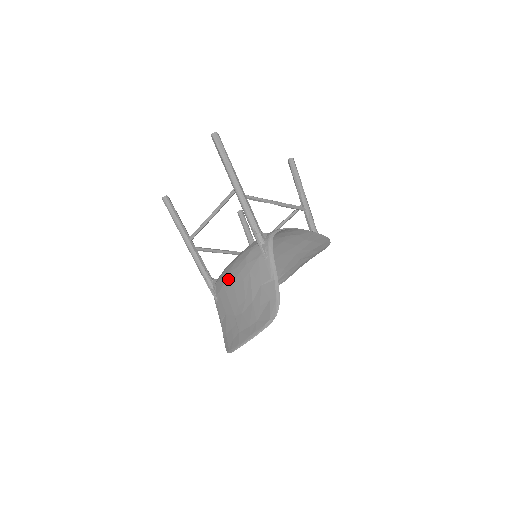
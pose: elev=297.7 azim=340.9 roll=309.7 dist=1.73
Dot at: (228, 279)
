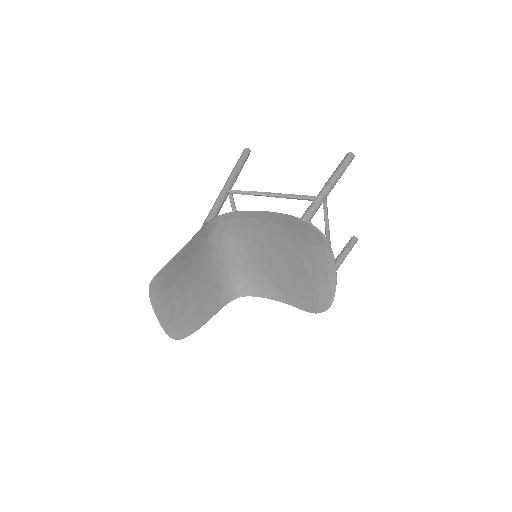
Dot at: (214, 275)
